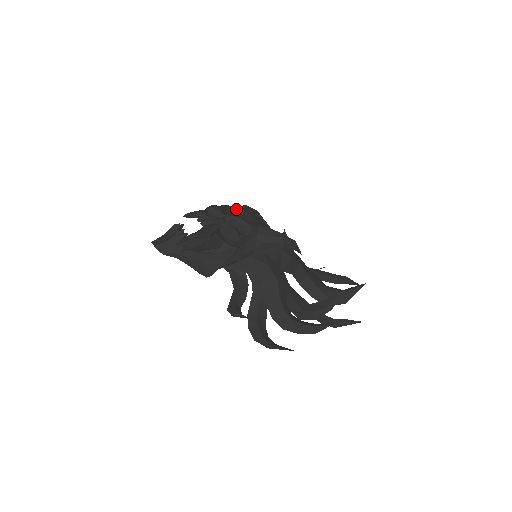
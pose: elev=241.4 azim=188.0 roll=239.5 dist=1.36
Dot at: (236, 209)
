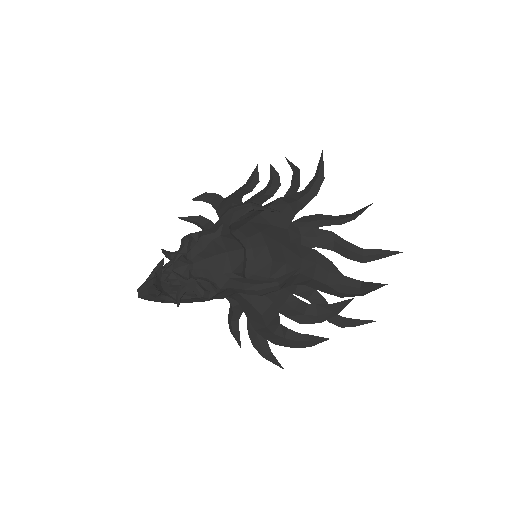
Dot at: (204, 259)
